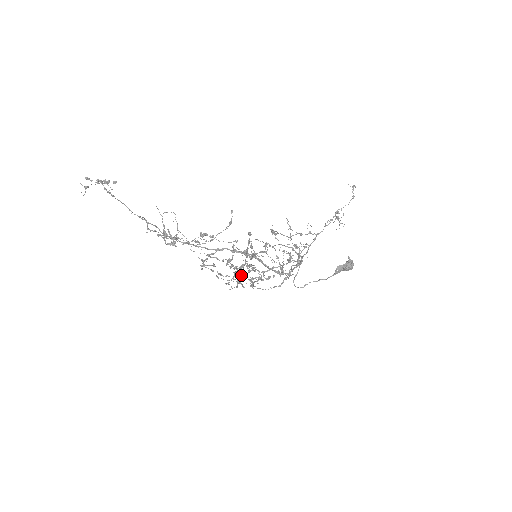
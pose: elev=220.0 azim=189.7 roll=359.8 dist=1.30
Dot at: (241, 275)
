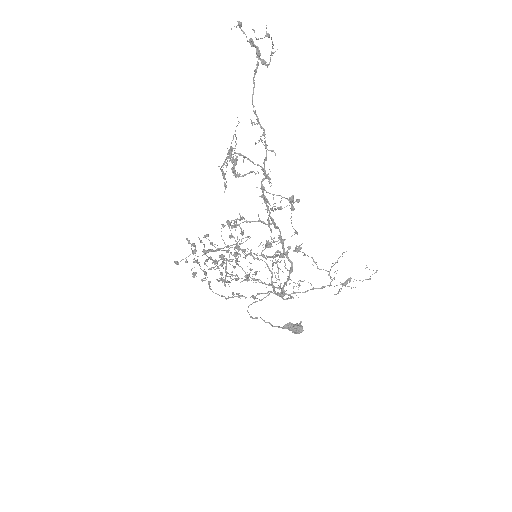
Dot at: occluded
